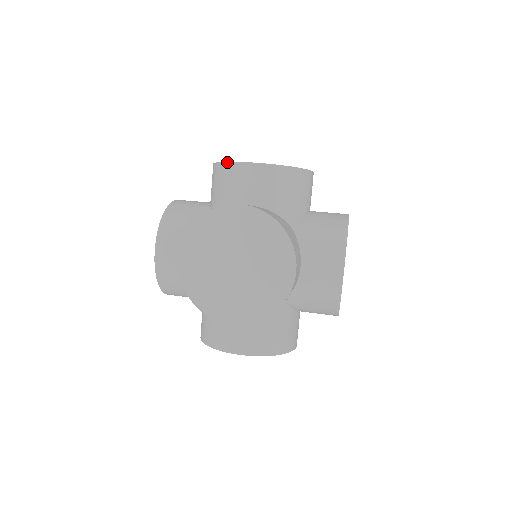
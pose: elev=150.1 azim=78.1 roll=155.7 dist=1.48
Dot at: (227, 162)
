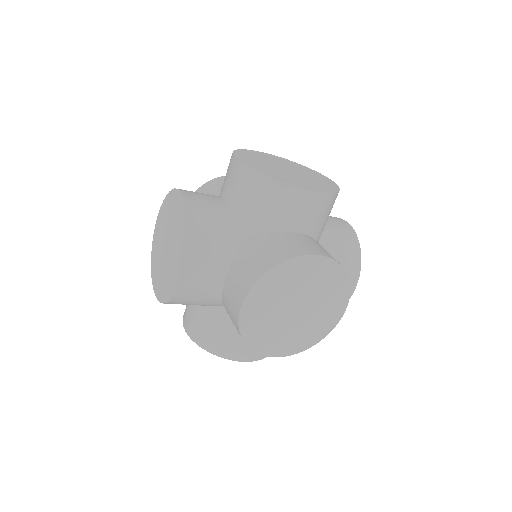
Dot at: (233, 151)
